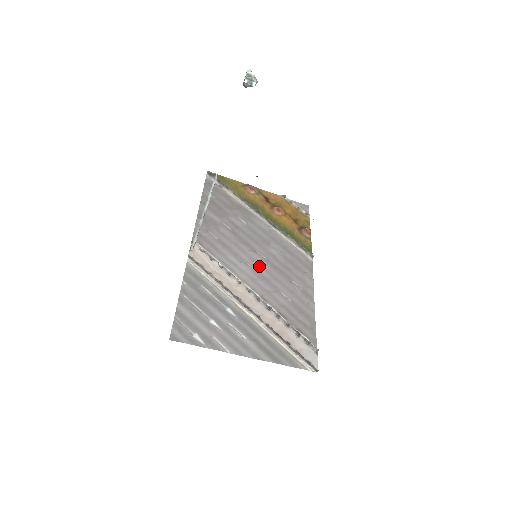
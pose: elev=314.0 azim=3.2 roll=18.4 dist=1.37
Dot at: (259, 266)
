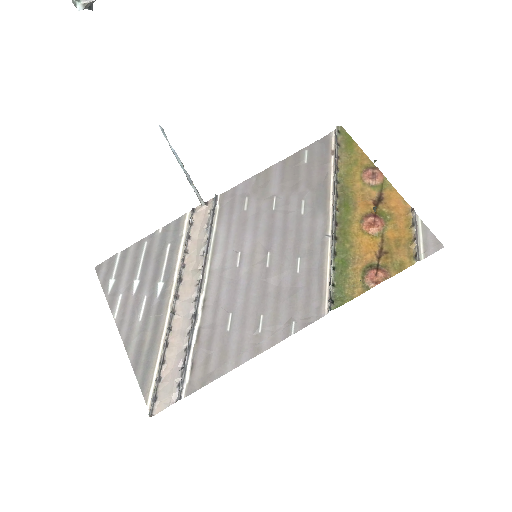
Dot at: (249, 269)
